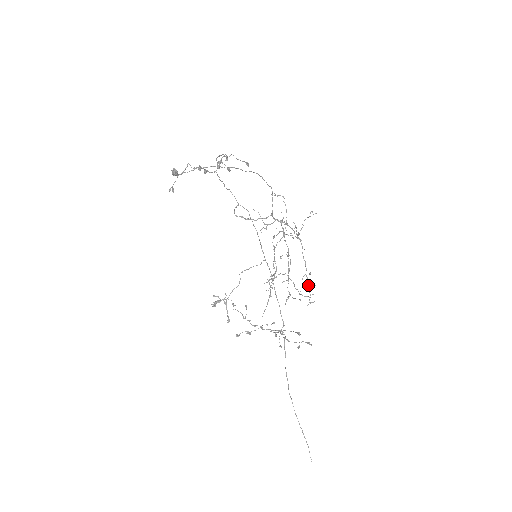
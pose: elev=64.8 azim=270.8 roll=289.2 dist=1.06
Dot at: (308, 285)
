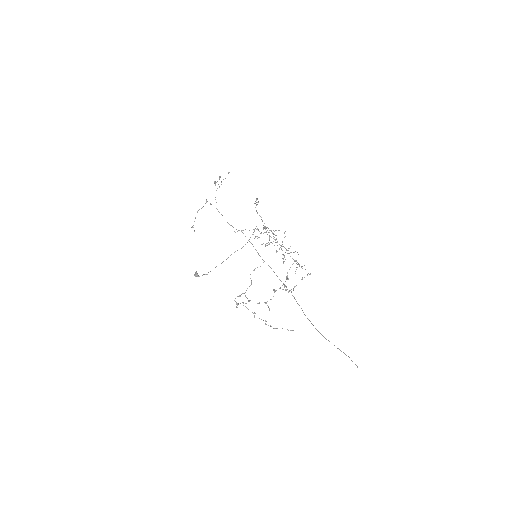
Dot at: (299, 266)
